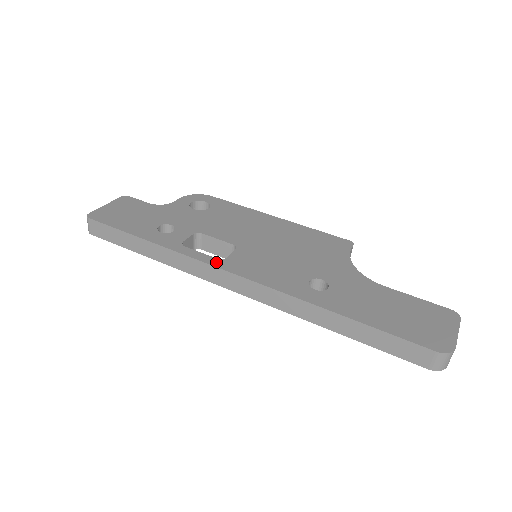
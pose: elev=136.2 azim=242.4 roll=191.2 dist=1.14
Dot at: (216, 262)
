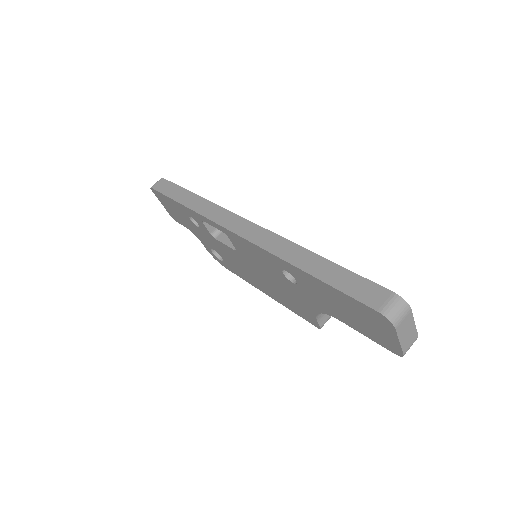
Dot at: occluded
